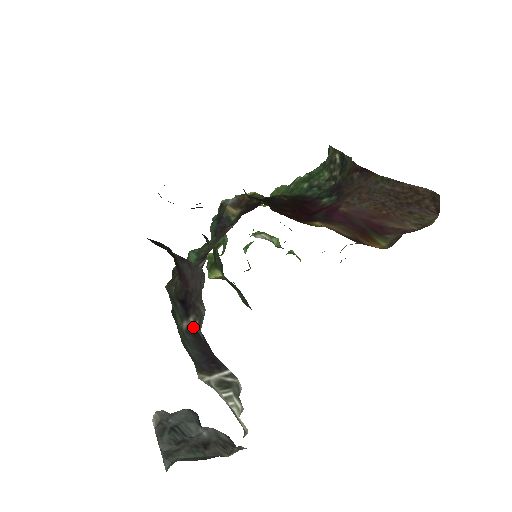
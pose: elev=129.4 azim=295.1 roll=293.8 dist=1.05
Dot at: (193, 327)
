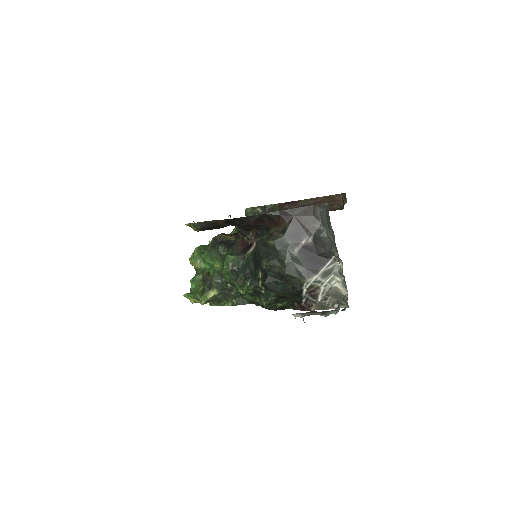
Dot at: (304, 247)
